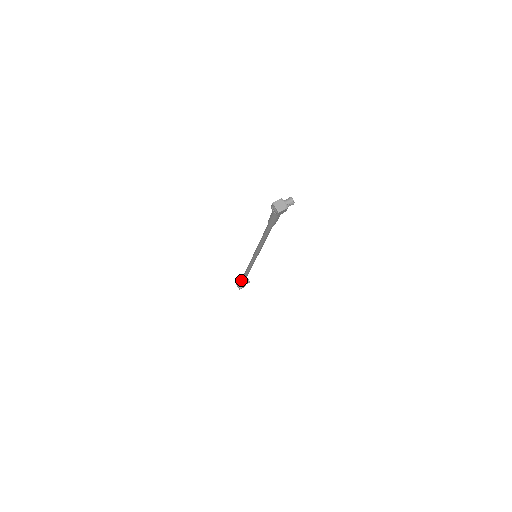
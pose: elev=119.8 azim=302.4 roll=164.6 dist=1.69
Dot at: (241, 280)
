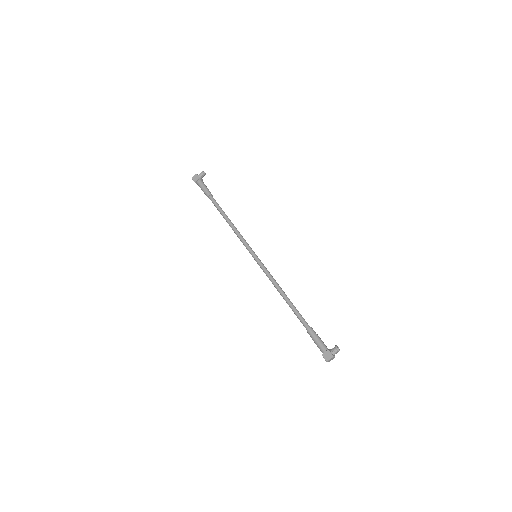
Dot at: occluded
